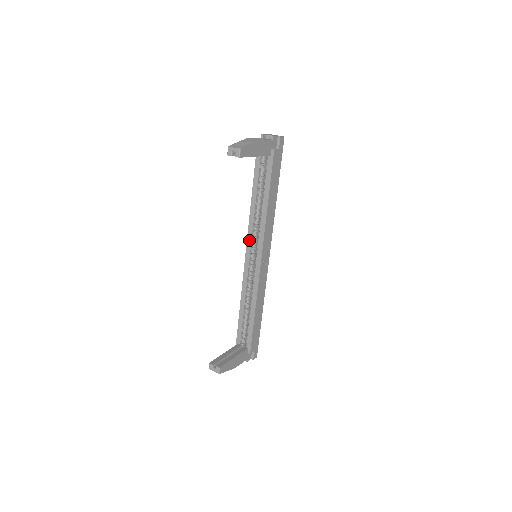
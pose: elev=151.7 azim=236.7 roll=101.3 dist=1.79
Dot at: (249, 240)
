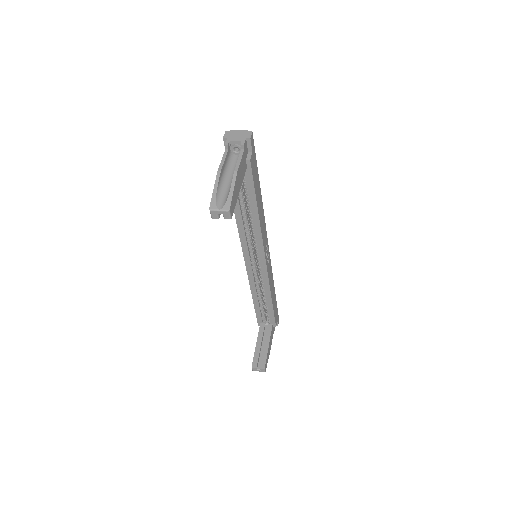
Dot at: (245, 248)
